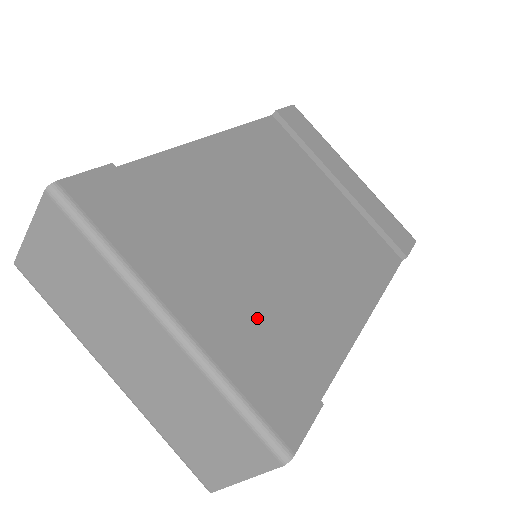
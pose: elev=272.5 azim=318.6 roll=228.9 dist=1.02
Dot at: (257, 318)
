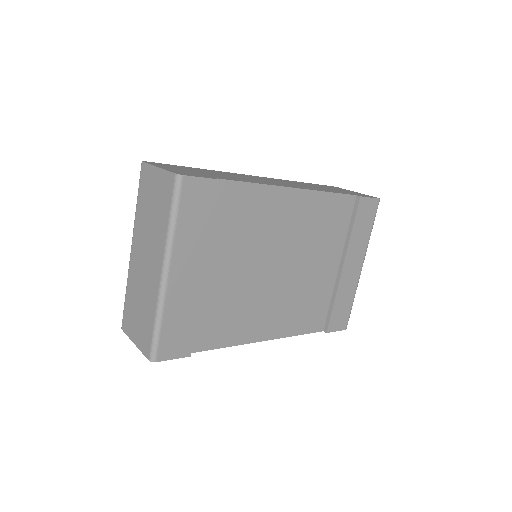
Dot at: (206, 299)
